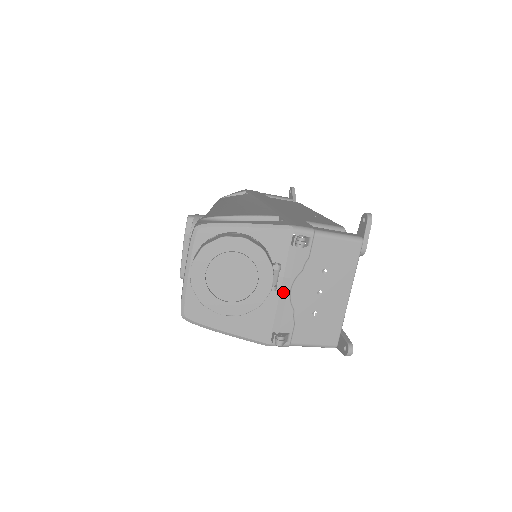
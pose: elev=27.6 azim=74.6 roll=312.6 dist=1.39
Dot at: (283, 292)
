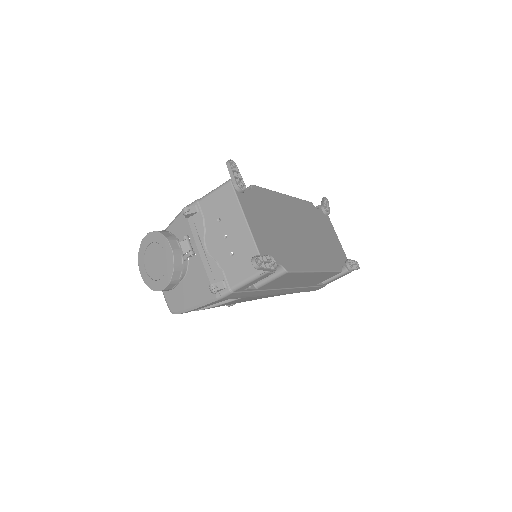
Dot at: (201, 253)
